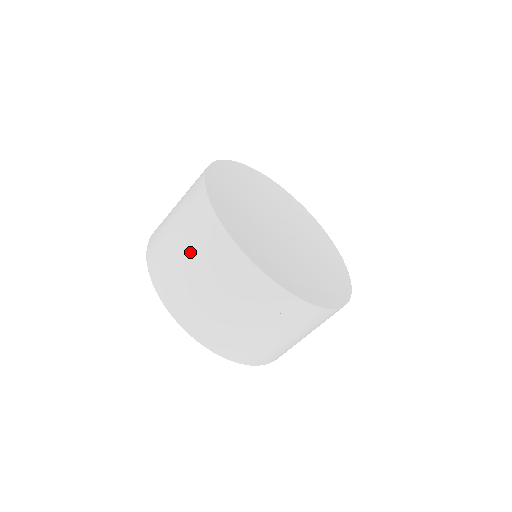
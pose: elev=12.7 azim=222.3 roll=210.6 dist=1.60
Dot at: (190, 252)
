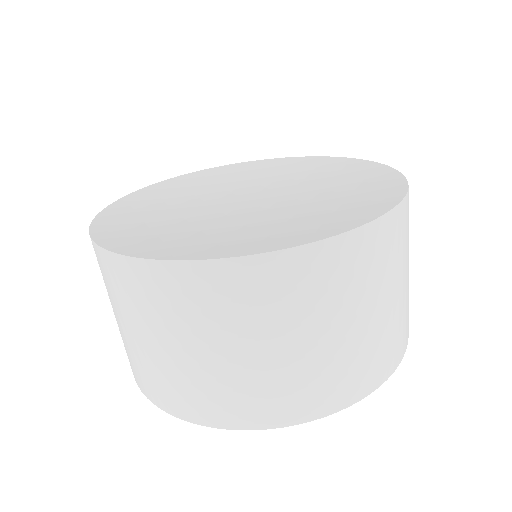
Dot at: occluded
